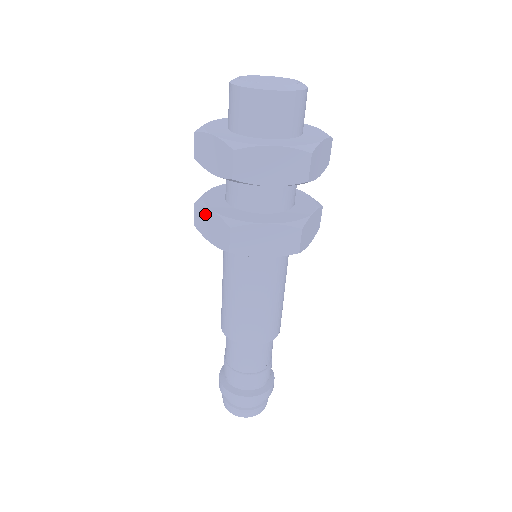
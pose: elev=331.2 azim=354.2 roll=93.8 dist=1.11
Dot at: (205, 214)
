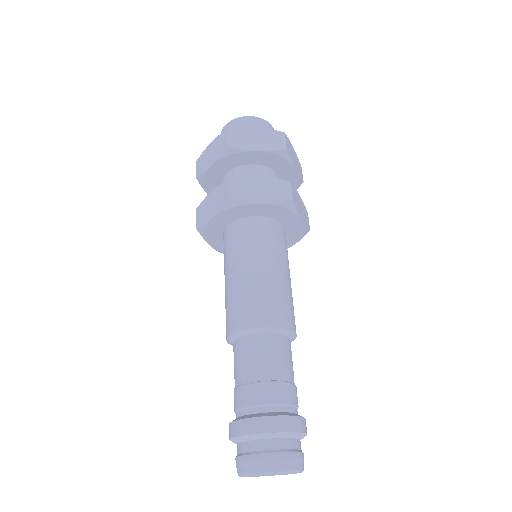
Dot at: occluded
